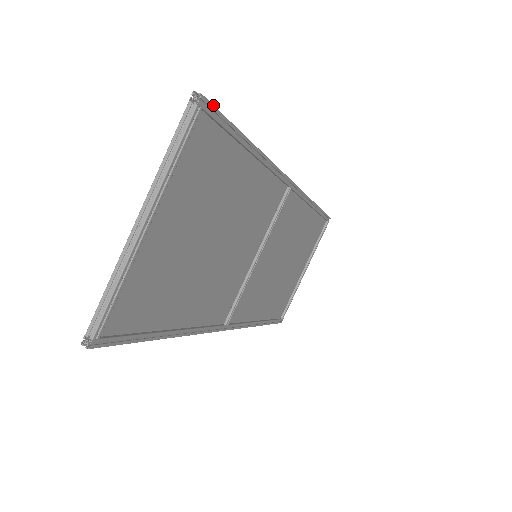
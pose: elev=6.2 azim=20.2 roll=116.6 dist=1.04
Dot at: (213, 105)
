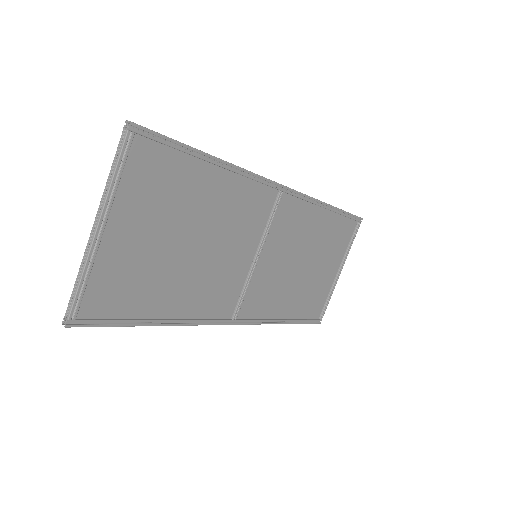
Dot at: (147, 128)
